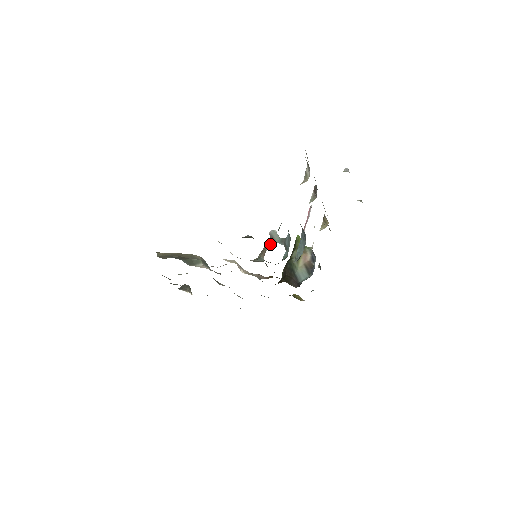
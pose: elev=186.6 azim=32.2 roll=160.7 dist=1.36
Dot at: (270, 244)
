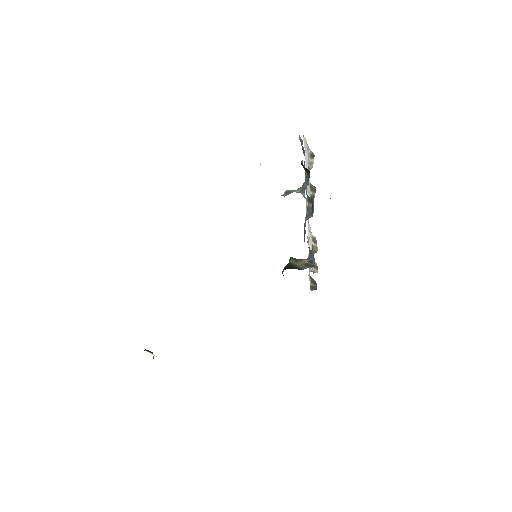
Dot at: (287, 193)
